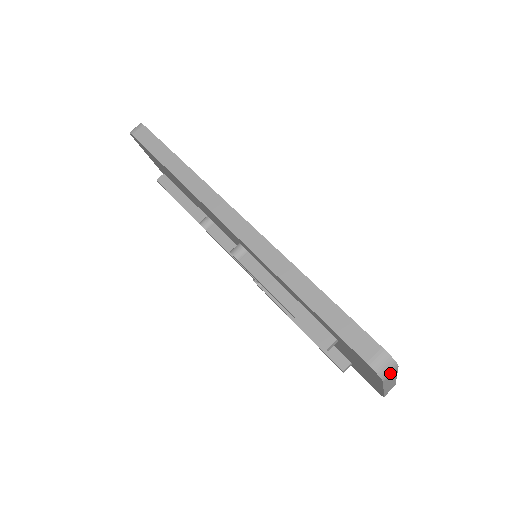
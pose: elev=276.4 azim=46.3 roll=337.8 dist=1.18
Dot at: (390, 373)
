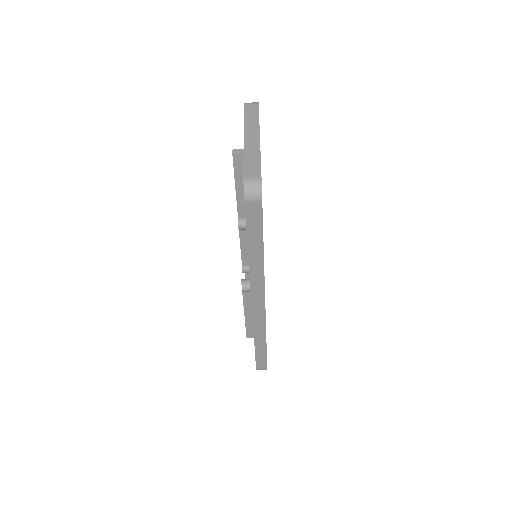
Dot at: occluded
